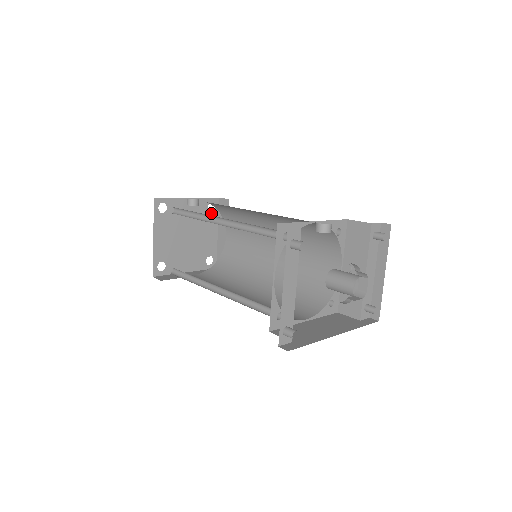
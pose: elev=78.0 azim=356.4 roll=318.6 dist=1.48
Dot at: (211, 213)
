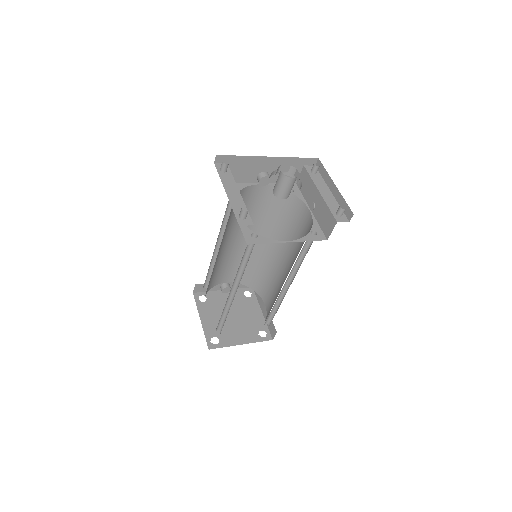
Dot at: (249, 298)
